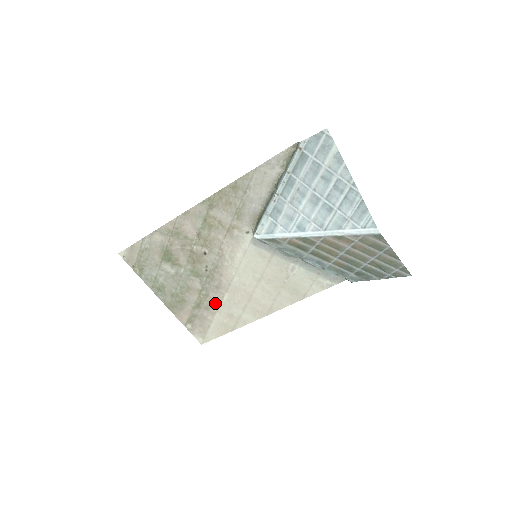
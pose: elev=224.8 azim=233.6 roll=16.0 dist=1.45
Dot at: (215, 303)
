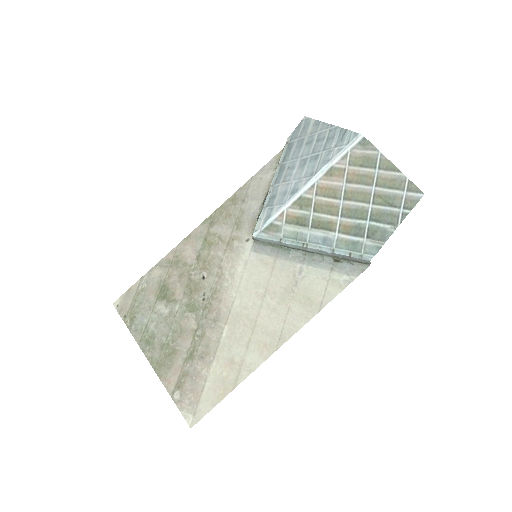
Dot at: (212, 346)
